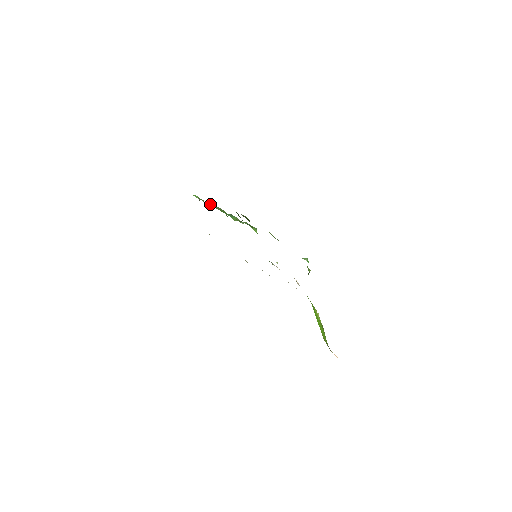
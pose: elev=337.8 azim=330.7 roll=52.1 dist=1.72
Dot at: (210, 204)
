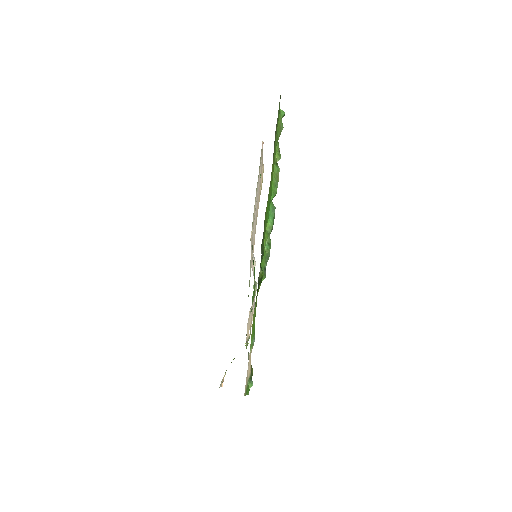
Dot at: (278, 155)
